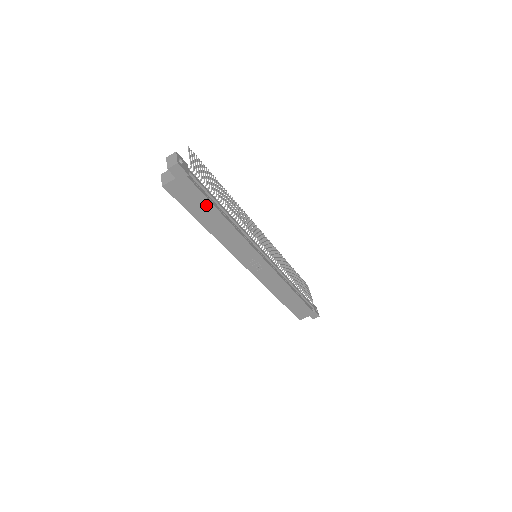
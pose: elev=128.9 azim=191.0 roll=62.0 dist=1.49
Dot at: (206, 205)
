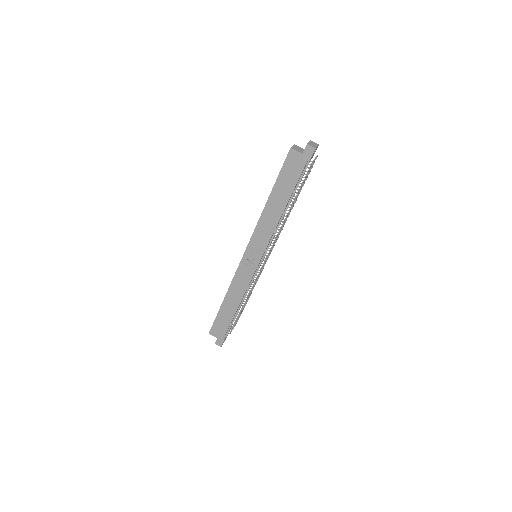
Dot at: (289, 188)
